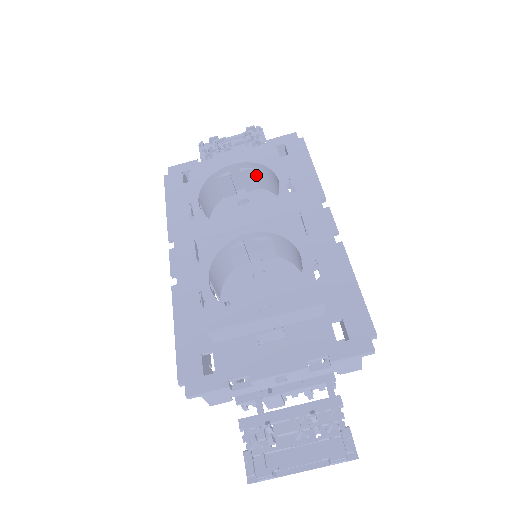
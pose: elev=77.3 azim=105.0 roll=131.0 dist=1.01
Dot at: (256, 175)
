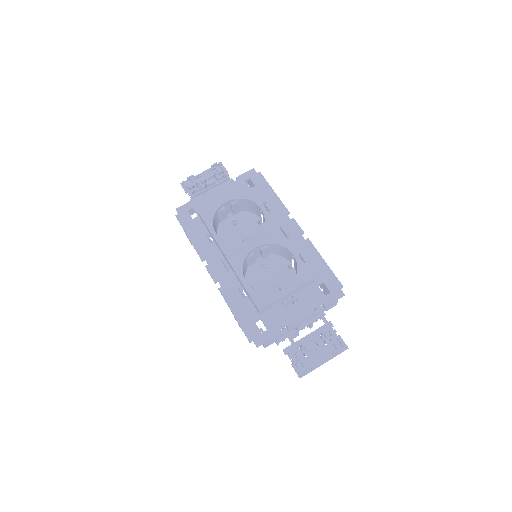
Dot at: (240, 204)
